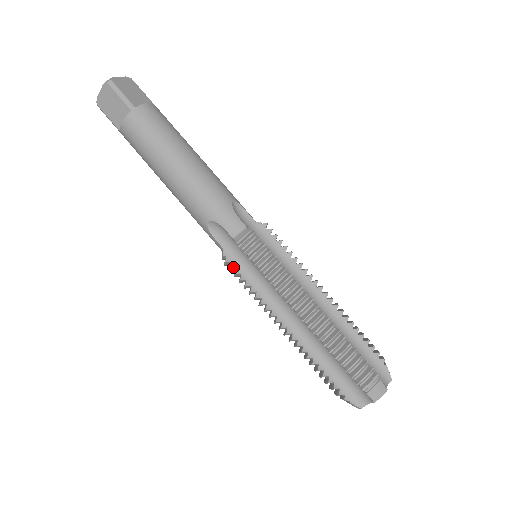
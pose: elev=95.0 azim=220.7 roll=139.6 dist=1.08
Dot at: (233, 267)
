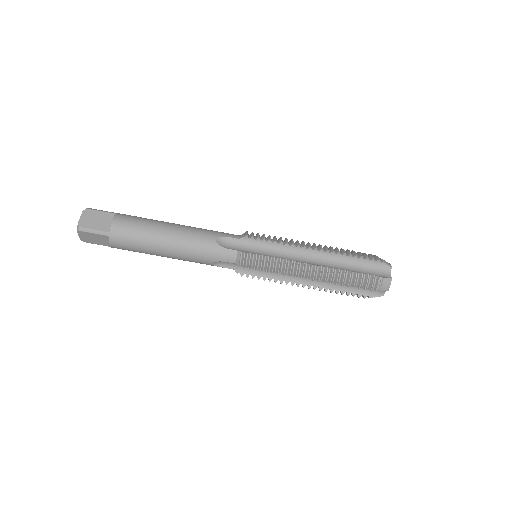
Dot at: (248, 276)
